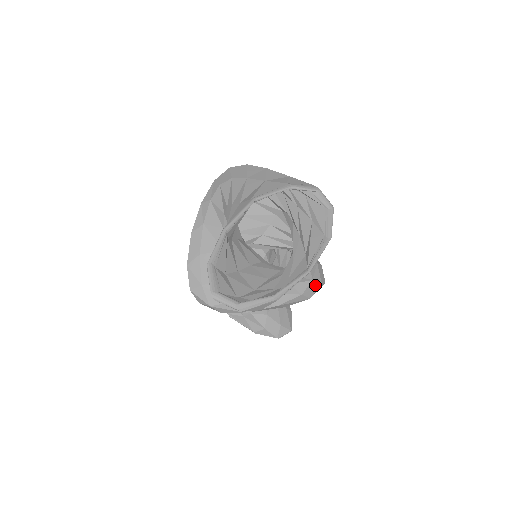
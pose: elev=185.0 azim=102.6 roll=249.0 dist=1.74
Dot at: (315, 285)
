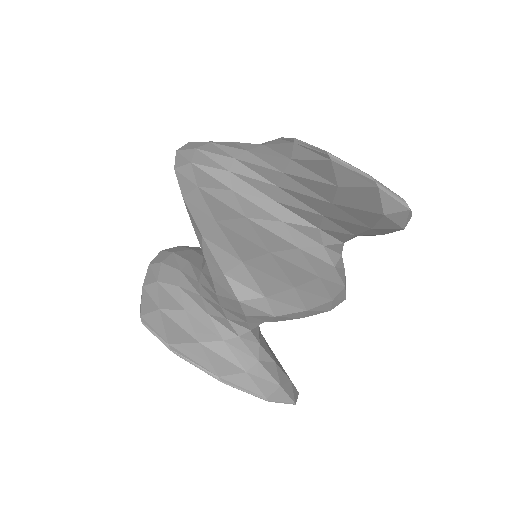
Dot at: (345, 279)
